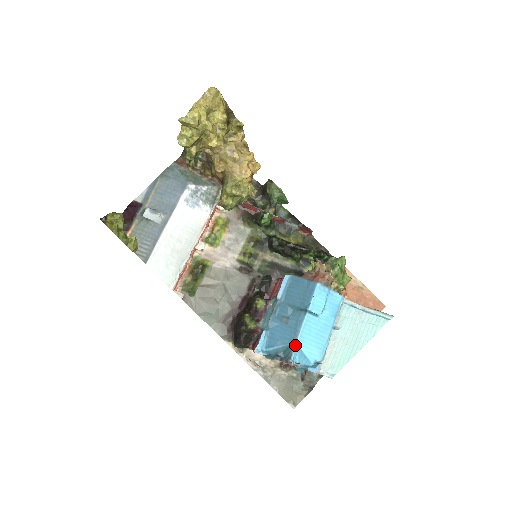
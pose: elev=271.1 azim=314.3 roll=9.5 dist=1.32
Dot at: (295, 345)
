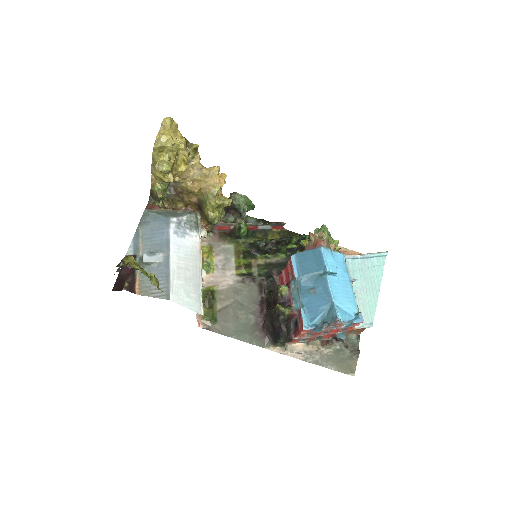
Dot at: (334, 305)
